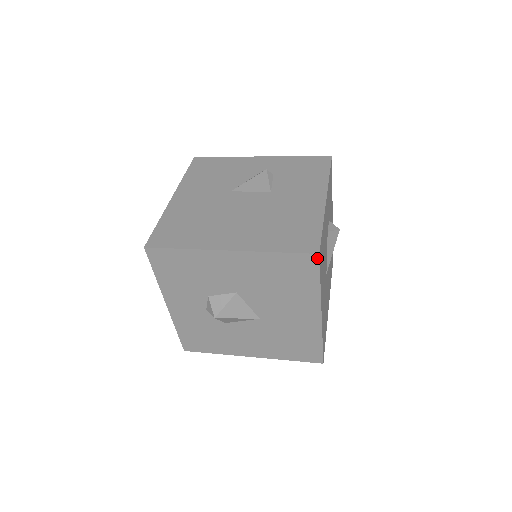
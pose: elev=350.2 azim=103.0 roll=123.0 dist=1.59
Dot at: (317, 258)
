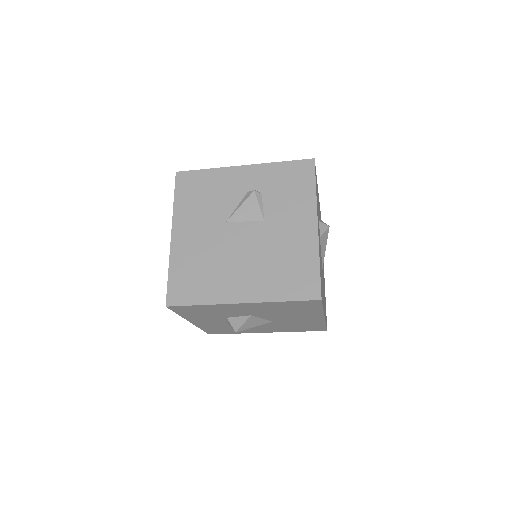
Dot at: (320, 301)
